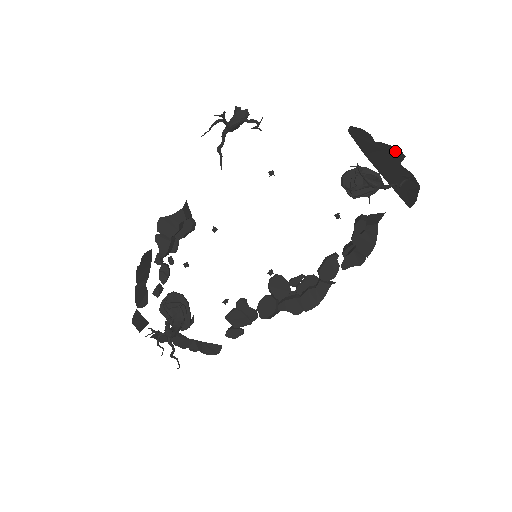
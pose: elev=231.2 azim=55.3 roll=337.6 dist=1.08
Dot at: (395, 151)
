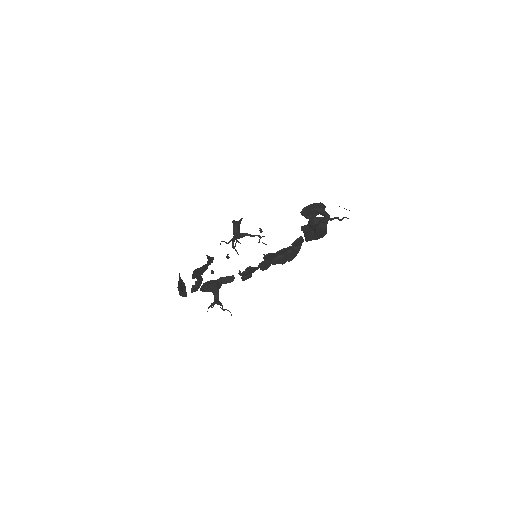
Dot at: occluded
